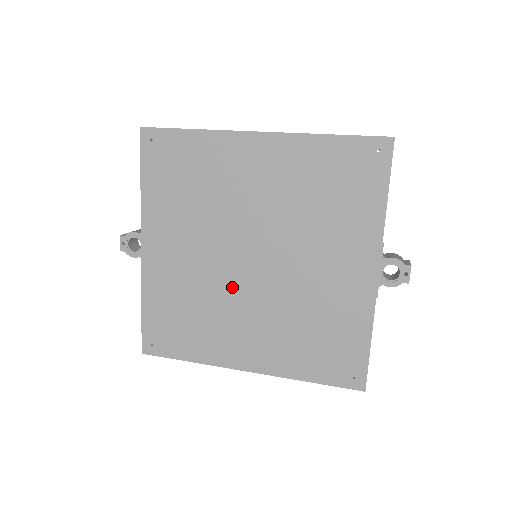
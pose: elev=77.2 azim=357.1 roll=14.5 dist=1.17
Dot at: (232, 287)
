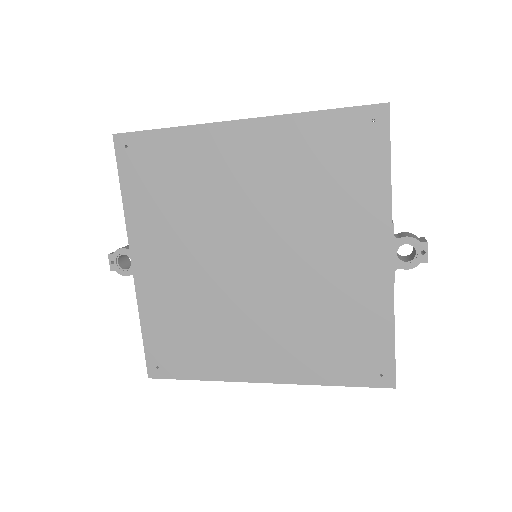
Dot at: (235, 293)
